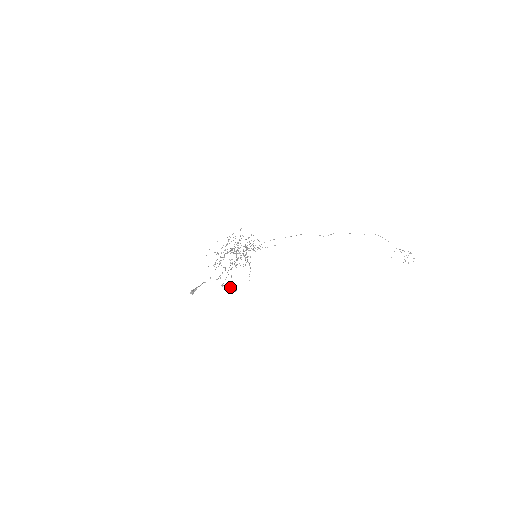
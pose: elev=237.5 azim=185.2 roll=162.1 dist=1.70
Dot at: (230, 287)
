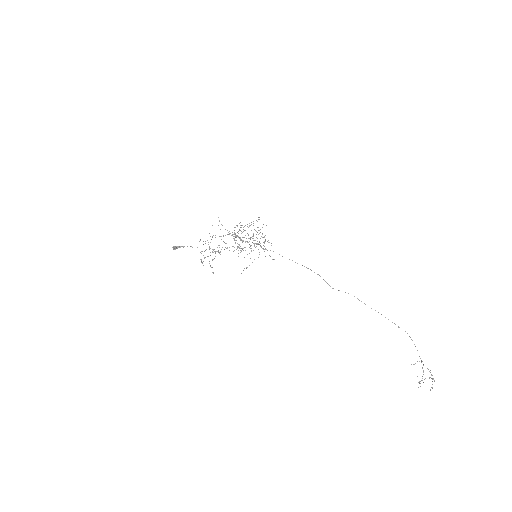
Dot at: (211, 267)
